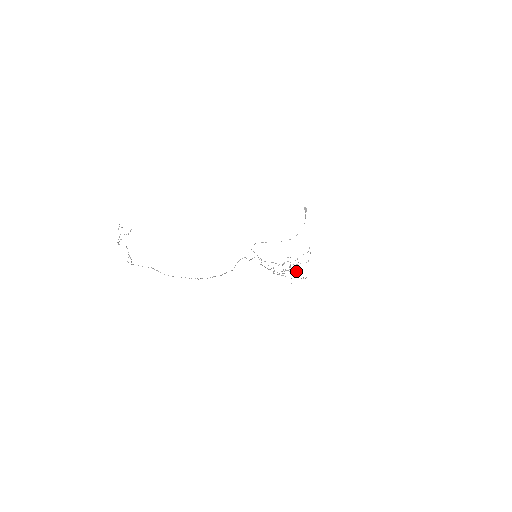
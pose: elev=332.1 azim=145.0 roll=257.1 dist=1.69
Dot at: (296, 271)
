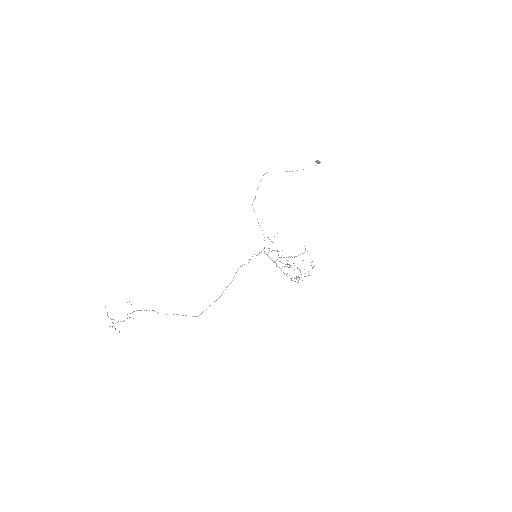
Dot at: (300, 271)
